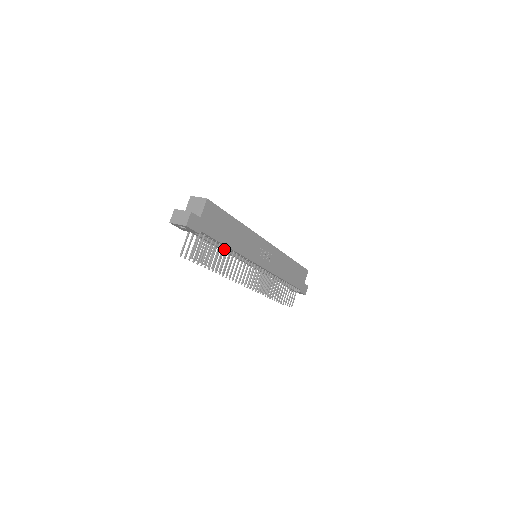
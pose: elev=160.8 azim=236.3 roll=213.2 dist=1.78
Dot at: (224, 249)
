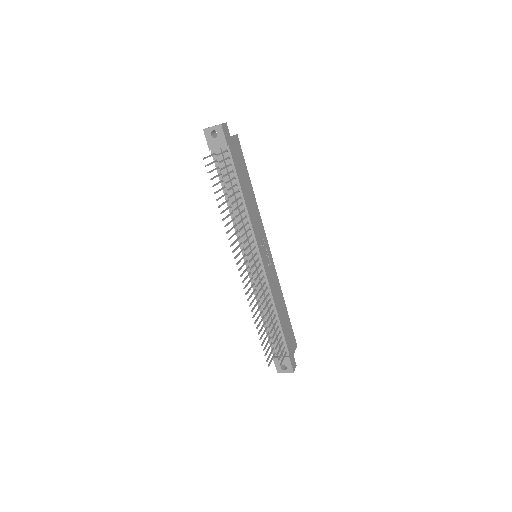
Dot at: (236, 201)
